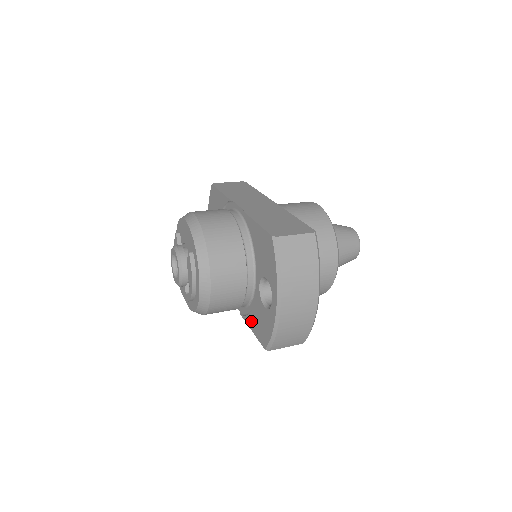
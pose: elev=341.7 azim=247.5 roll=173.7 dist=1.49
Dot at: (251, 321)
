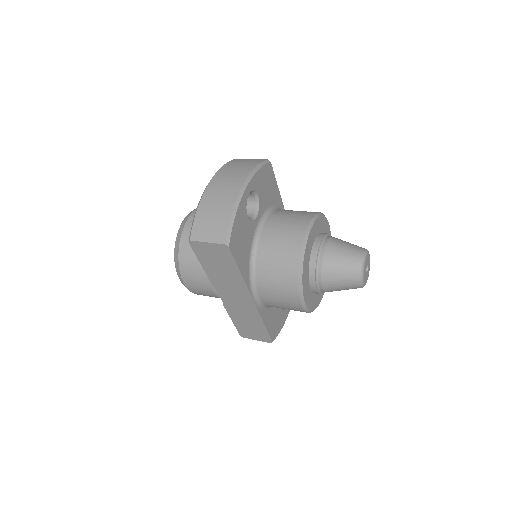
Dot at: occluded
